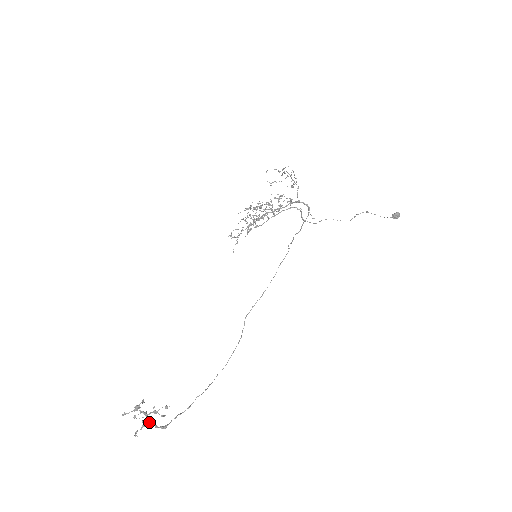
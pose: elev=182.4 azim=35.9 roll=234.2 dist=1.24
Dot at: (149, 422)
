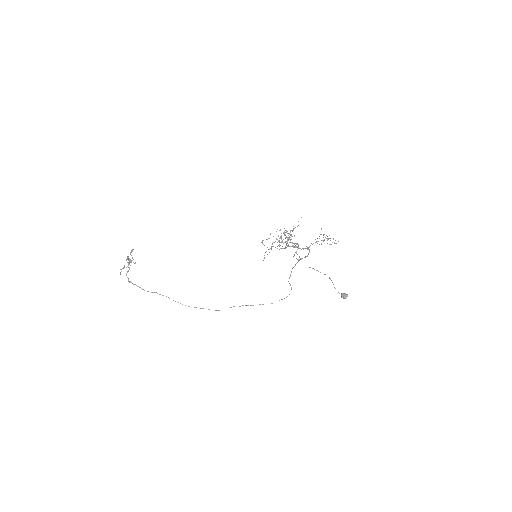
Dot at: occluded
